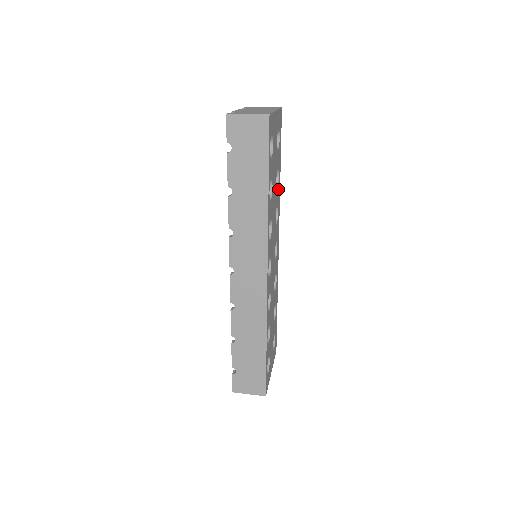
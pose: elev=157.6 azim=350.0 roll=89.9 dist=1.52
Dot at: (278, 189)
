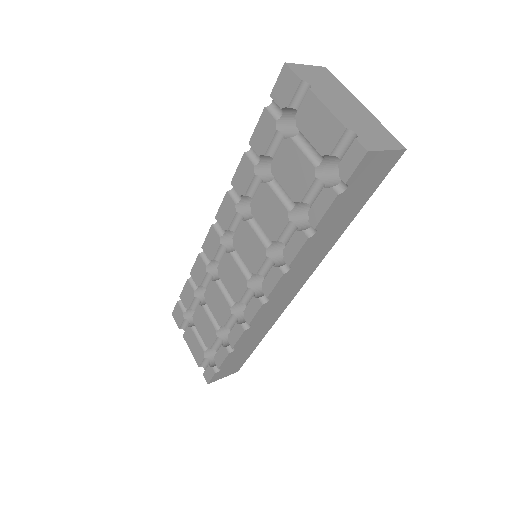
Dot at: occluded
